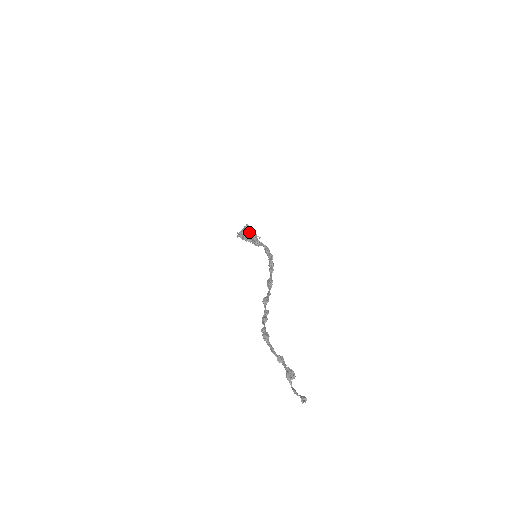
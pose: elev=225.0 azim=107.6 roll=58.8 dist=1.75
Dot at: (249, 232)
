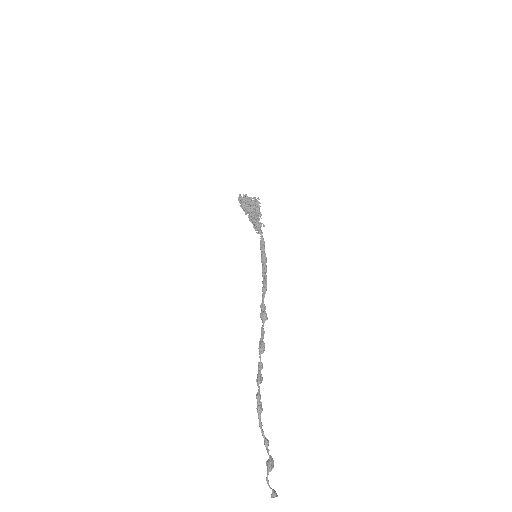
Dot at: (258, 213)
